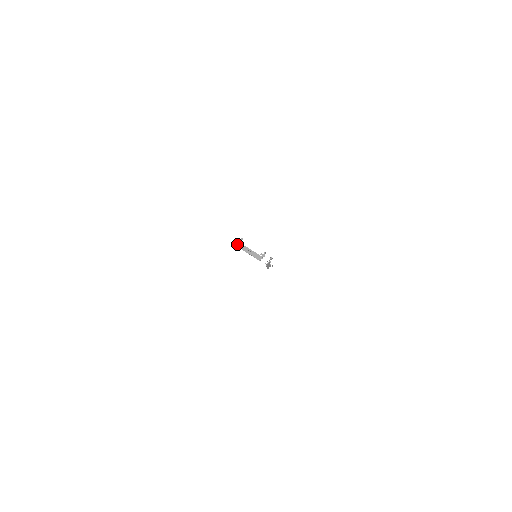
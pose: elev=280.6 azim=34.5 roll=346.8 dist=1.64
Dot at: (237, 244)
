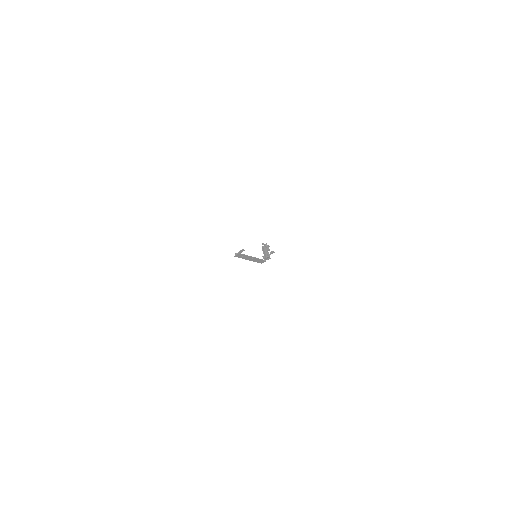
Dot at: (236, 255)
